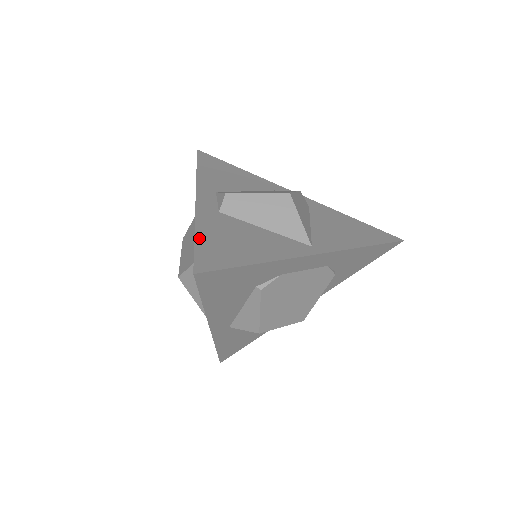
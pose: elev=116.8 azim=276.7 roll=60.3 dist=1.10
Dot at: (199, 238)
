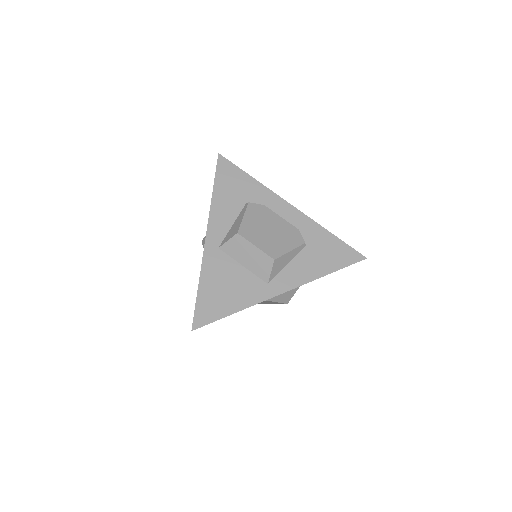
Dot at: occluded
